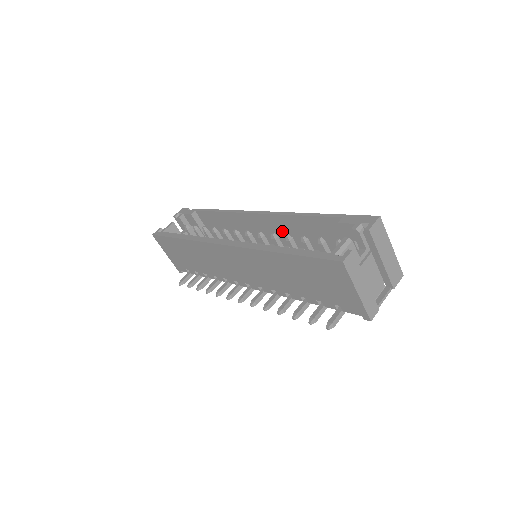
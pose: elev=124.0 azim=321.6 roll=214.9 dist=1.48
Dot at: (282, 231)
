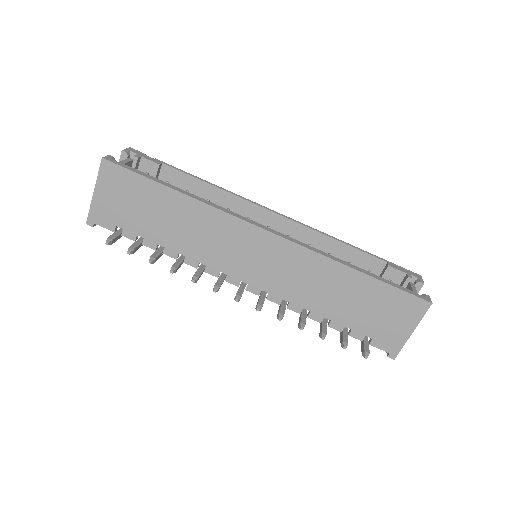
Dot at: occluded
